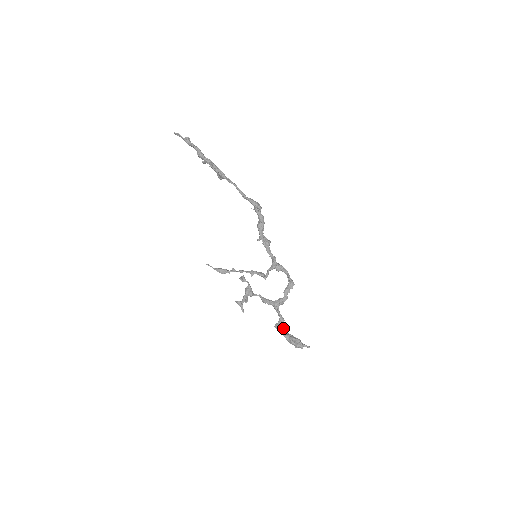
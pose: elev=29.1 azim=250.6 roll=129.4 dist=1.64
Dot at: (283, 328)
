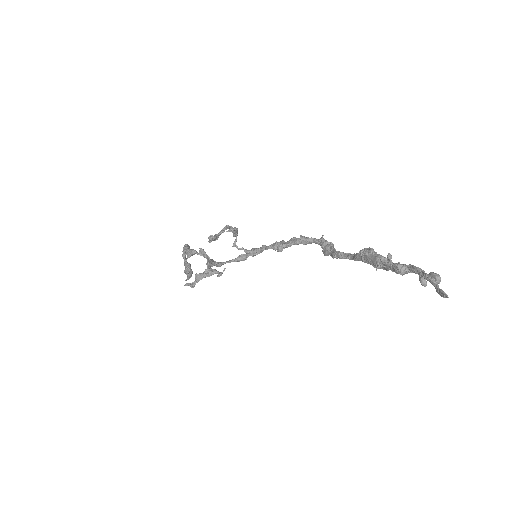
Dot at: occluded
